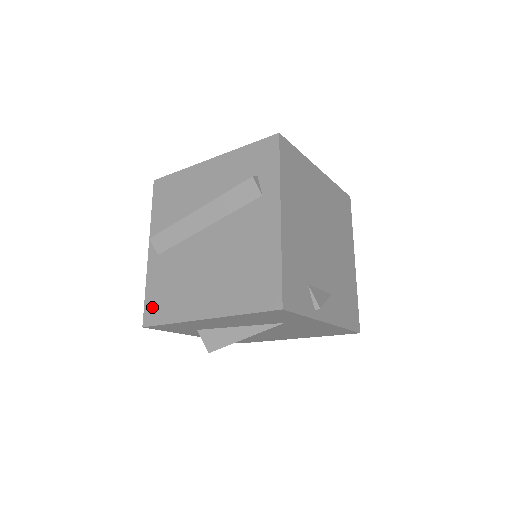
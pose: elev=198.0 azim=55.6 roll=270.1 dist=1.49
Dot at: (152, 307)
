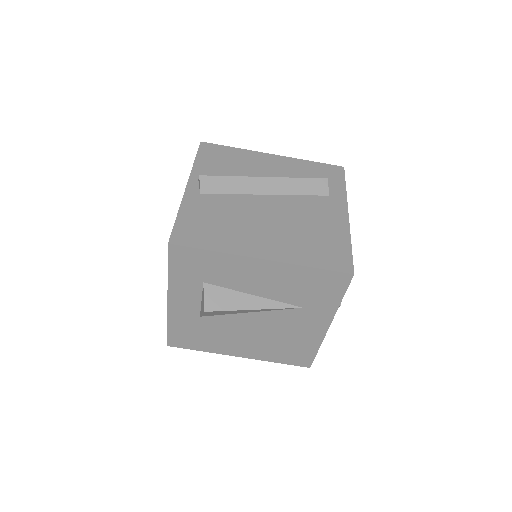
Dot at: (186, 230)
